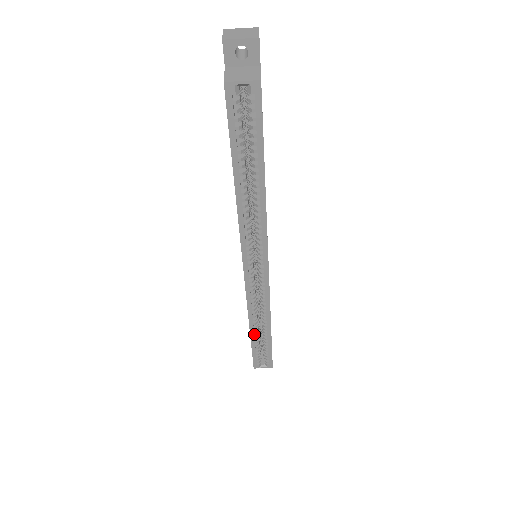
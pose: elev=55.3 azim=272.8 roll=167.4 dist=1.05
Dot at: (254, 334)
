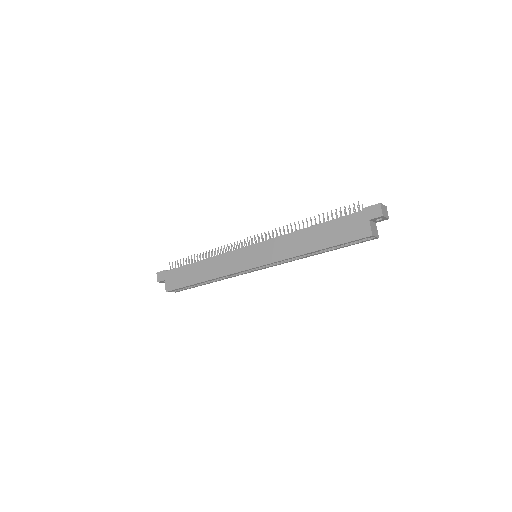
Dot at: (199, 282)
